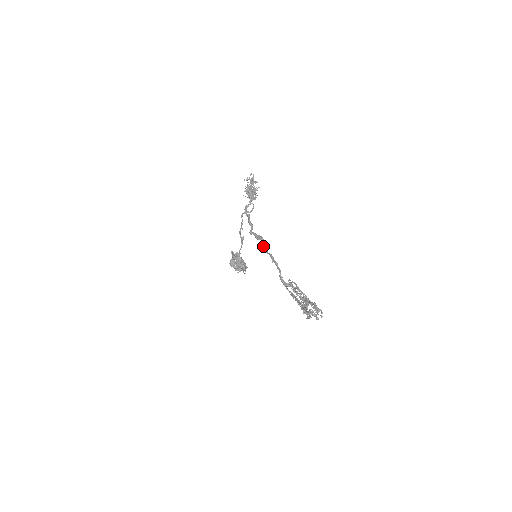
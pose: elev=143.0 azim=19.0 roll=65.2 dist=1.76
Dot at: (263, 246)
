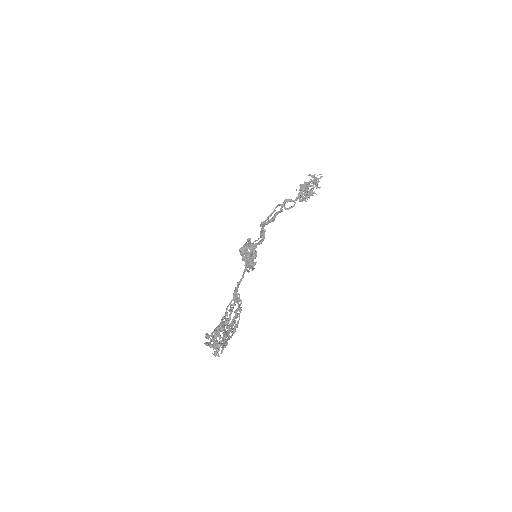
Dot at: (256, 243)
